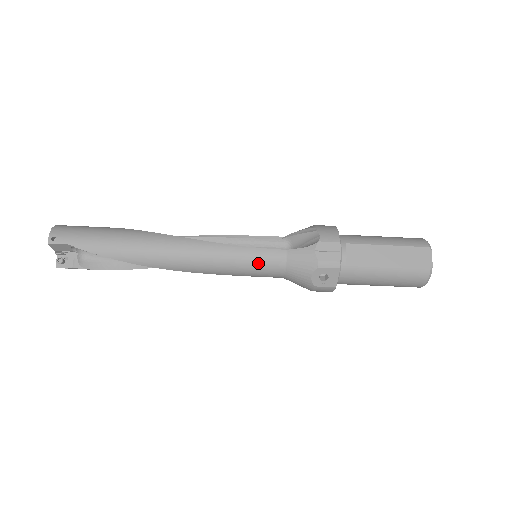
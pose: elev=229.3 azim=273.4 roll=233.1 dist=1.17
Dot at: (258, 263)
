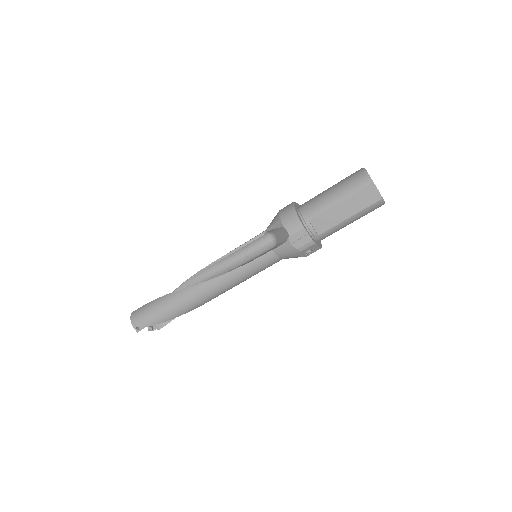
Dot at: (261, 268)
